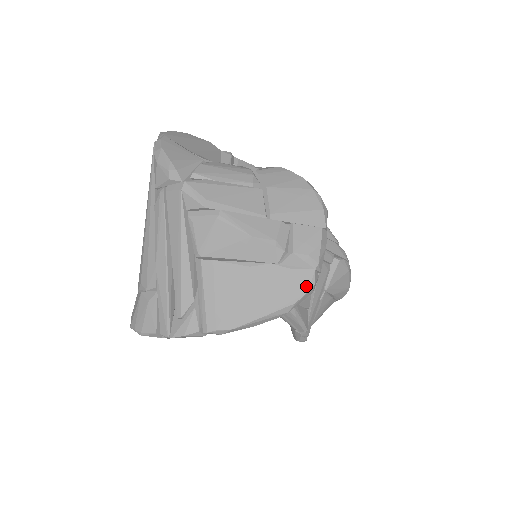
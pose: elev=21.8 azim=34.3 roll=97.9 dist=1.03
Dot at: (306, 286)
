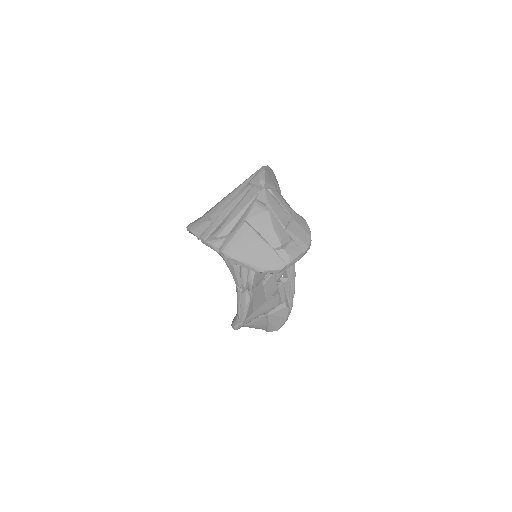
Dot at: (278, 267)
